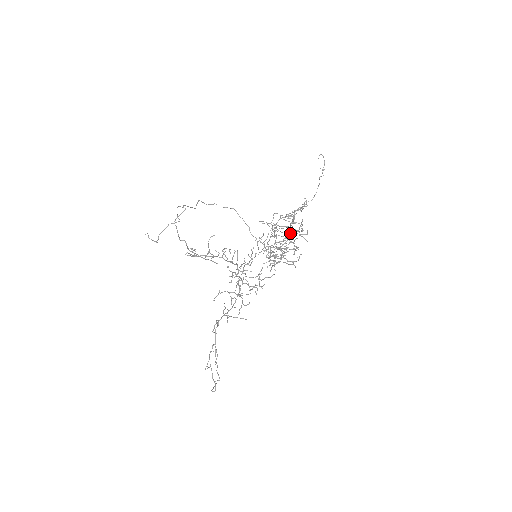
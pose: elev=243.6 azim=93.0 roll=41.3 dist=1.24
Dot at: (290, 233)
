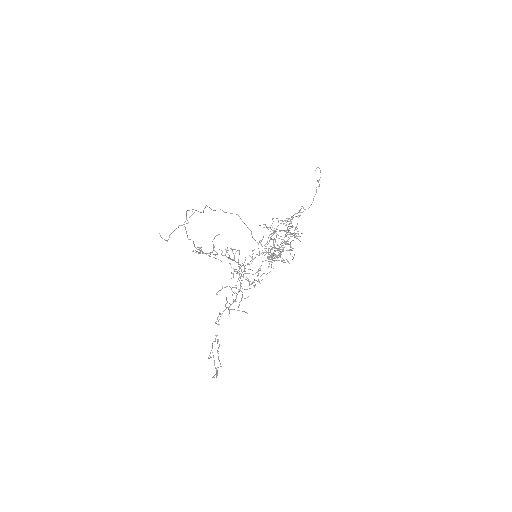
Dot at: occluded
